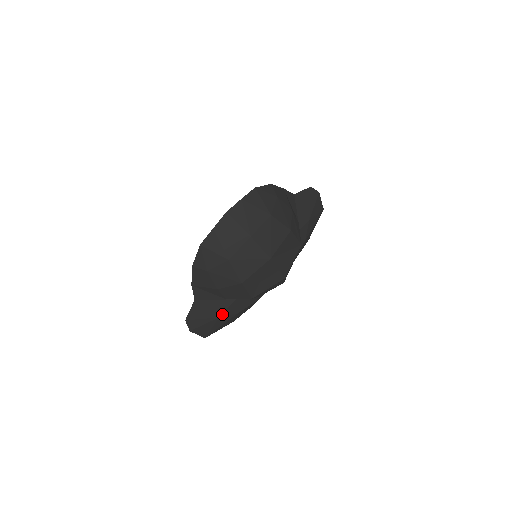
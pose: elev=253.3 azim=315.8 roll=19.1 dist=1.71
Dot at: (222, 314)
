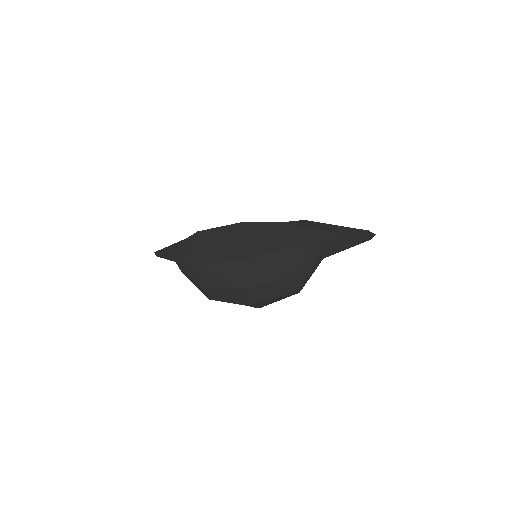
Dot at: occluded
